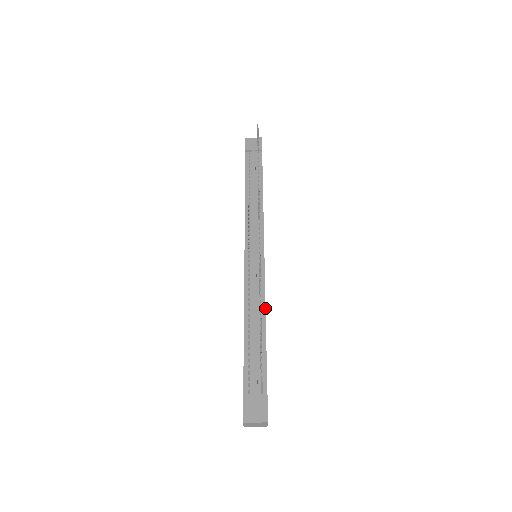
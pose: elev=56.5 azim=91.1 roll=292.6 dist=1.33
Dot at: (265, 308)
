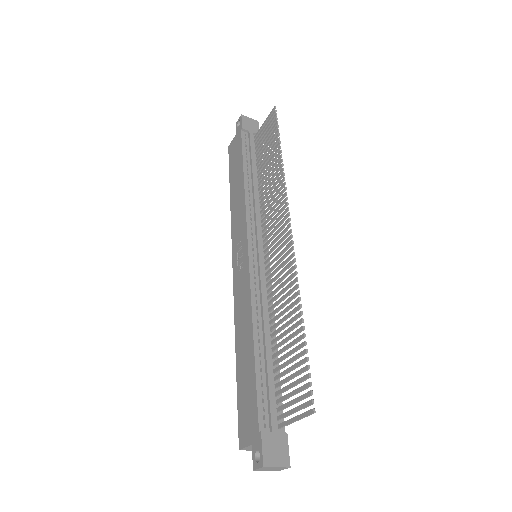
Dot at: occluded
